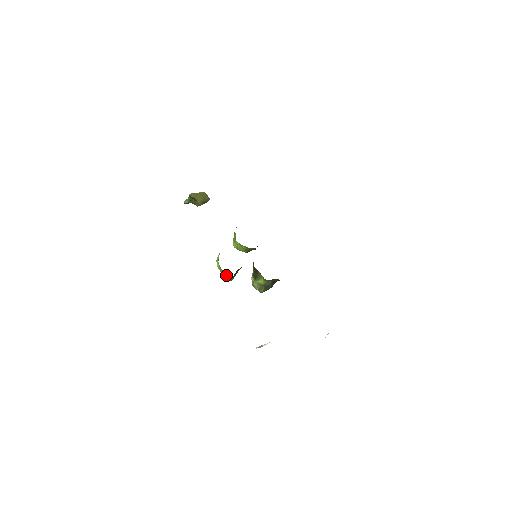
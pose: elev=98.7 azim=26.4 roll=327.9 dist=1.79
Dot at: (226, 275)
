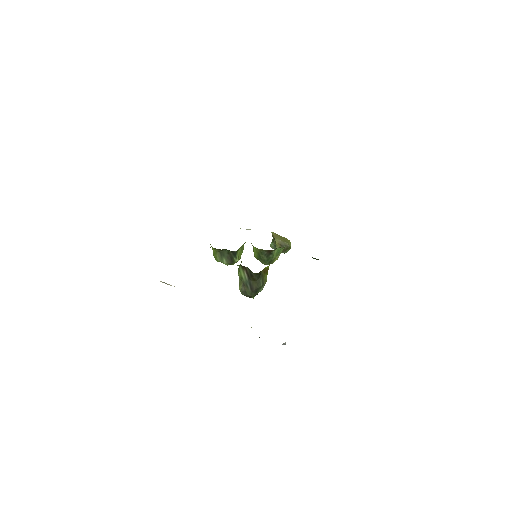
Dot at: (213, 249)
